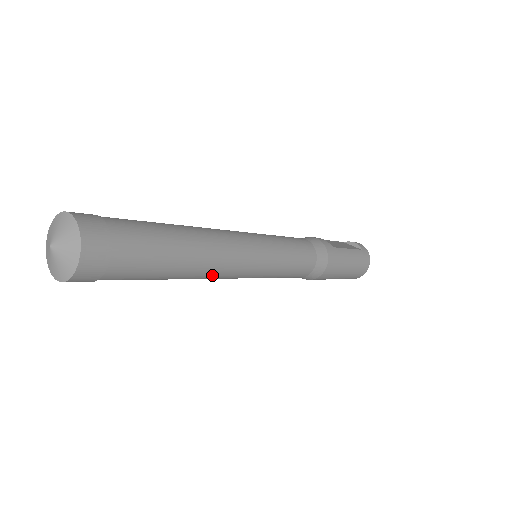
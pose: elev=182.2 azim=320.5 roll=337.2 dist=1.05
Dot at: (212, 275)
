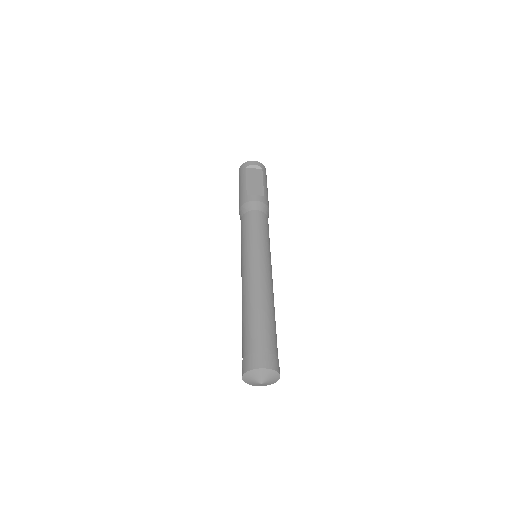
Dot at: occluded
